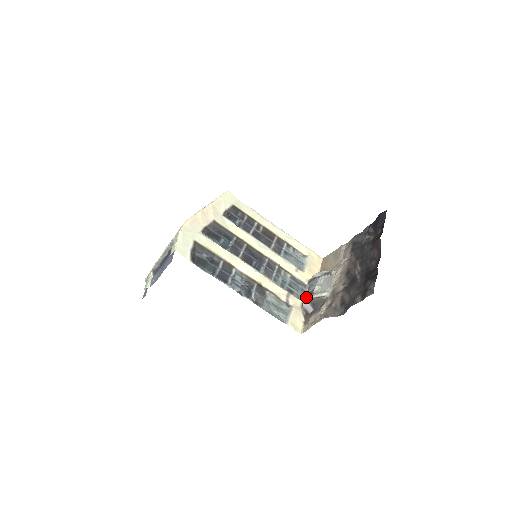
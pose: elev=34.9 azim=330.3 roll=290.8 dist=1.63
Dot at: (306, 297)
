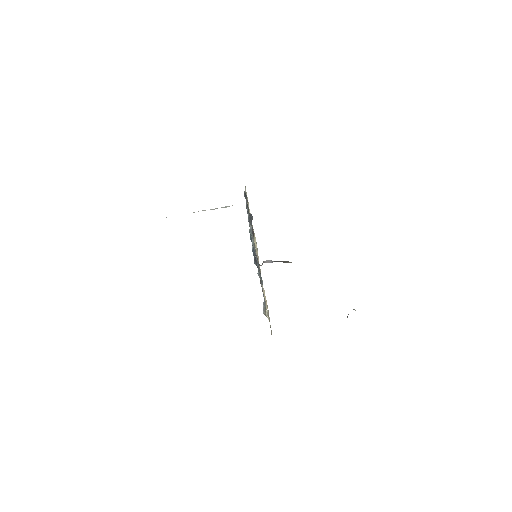
Dot at: occluded
